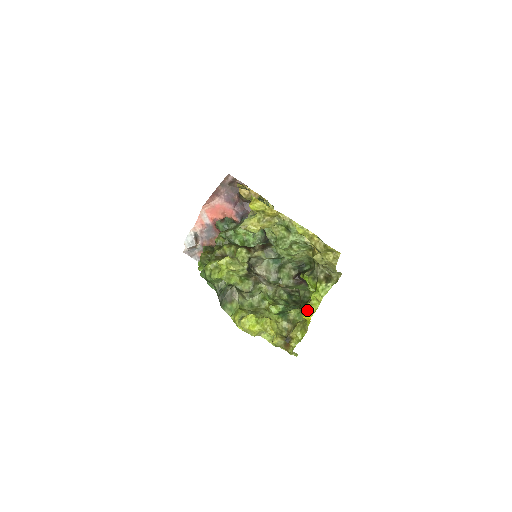
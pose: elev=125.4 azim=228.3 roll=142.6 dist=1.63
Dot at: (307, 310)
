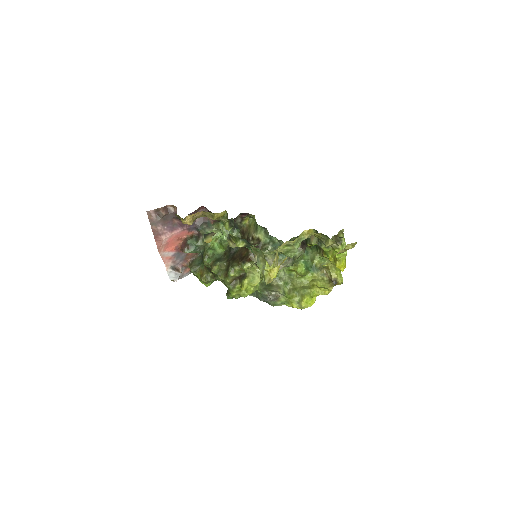
Dot at: (341, 267)
